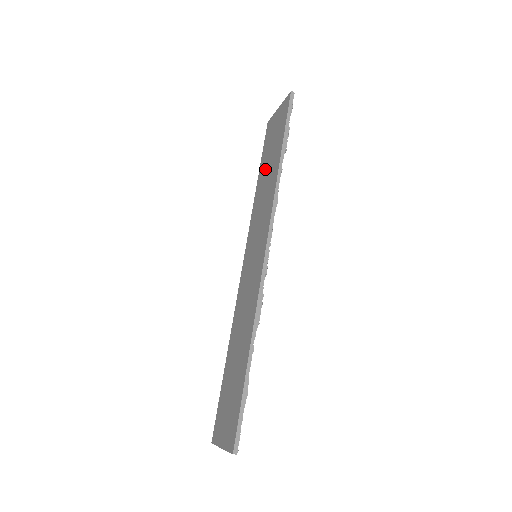
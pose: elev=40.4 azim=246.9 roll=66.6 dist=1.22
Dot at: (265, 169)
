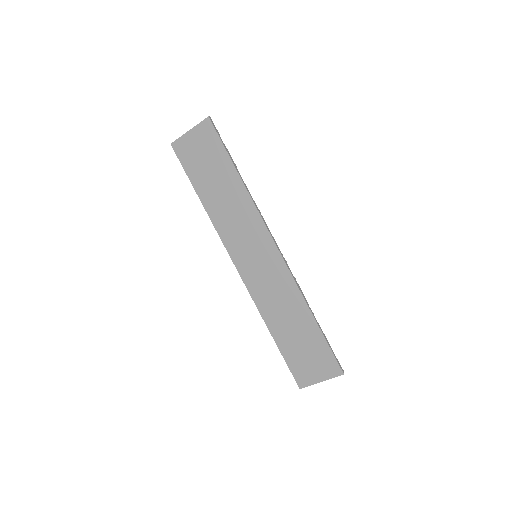
Dot at: (211, 187)
